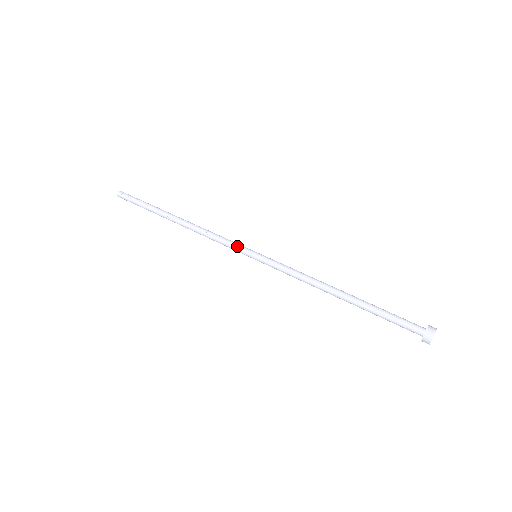
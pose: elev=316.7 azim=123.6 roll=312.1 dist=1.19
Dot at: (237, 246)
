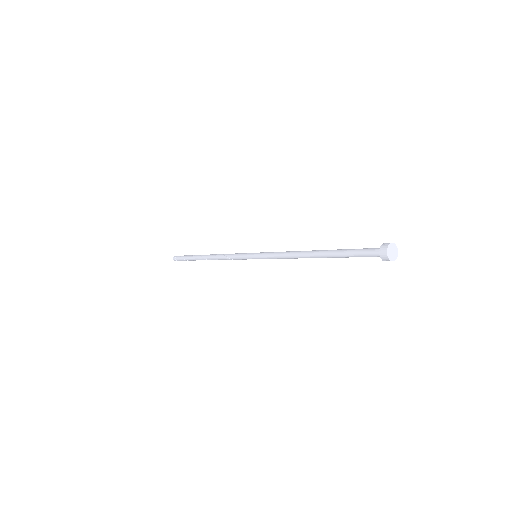
Dot at: (243, 253)
